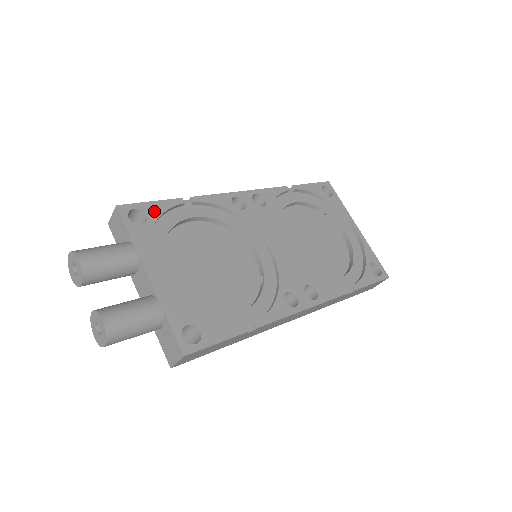
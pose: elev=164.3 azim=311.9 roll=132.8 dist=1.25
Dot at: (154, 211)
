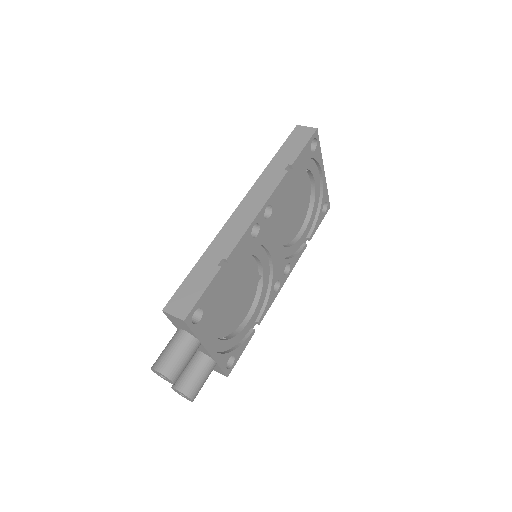
Dot at: (206, 300)
